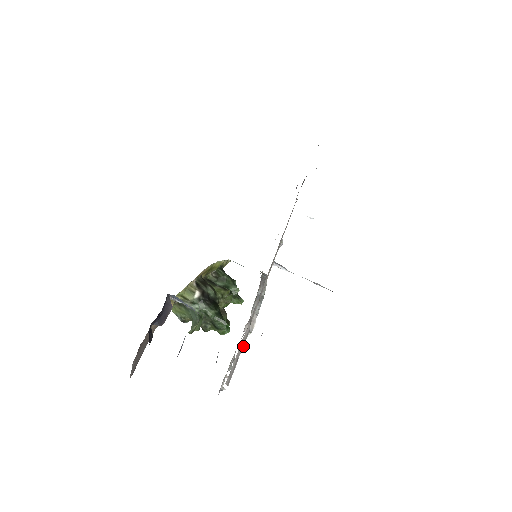
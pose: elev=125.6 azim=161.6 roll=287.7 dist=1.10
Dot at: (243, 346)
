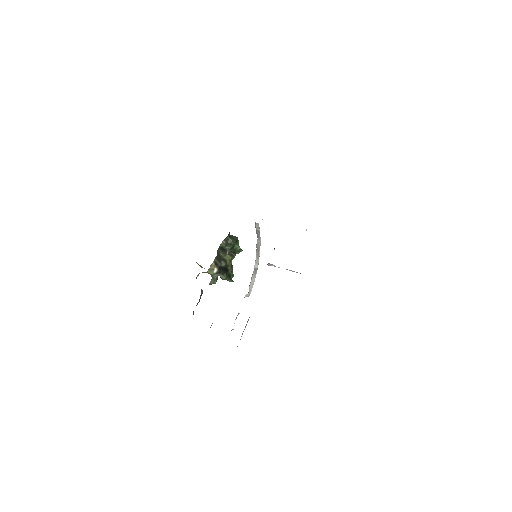
Dot at: occluded
